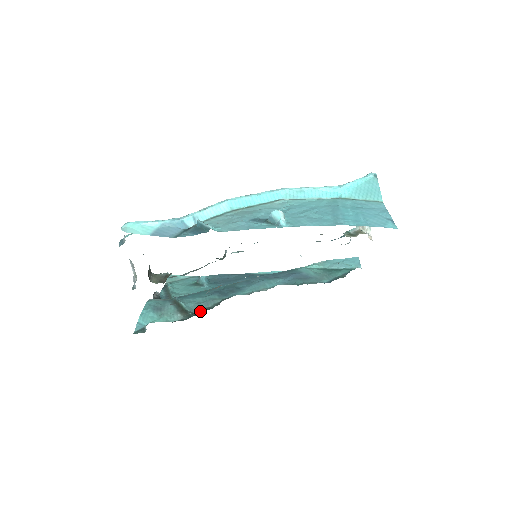
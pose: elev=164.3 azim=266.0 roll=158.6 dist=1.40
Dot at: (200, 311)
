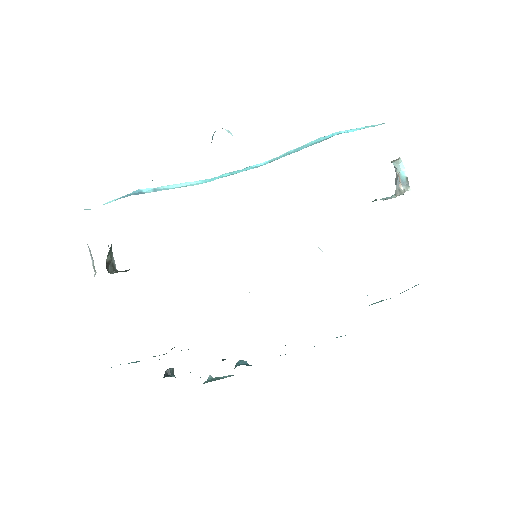
Dot at: occluded
